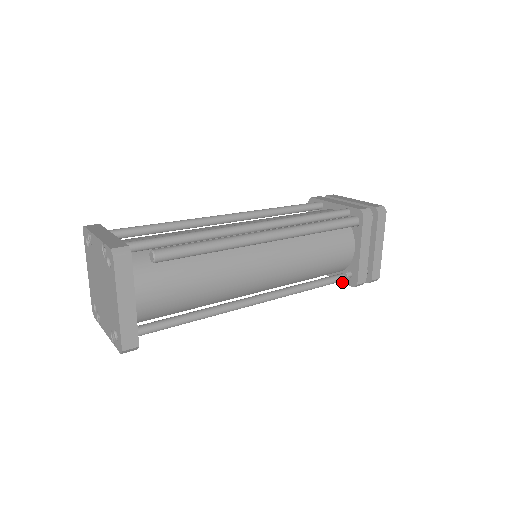
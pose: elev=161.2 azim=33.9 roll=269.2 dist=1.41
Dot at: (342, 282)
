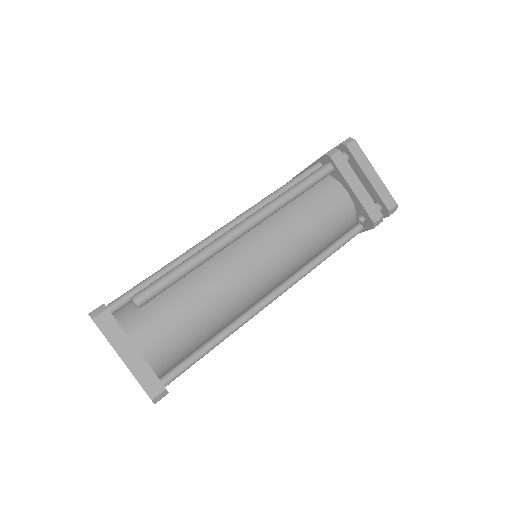
Dot at: occluded
